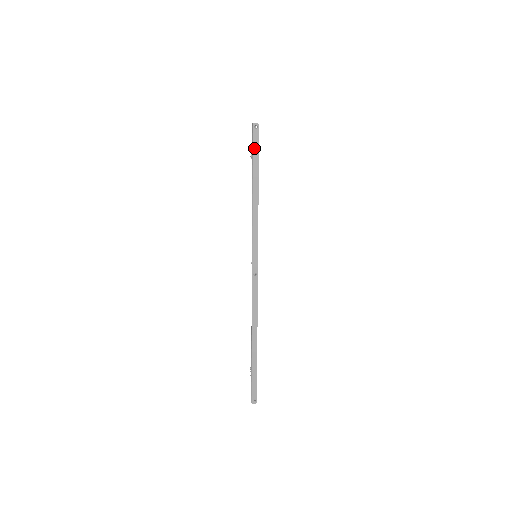
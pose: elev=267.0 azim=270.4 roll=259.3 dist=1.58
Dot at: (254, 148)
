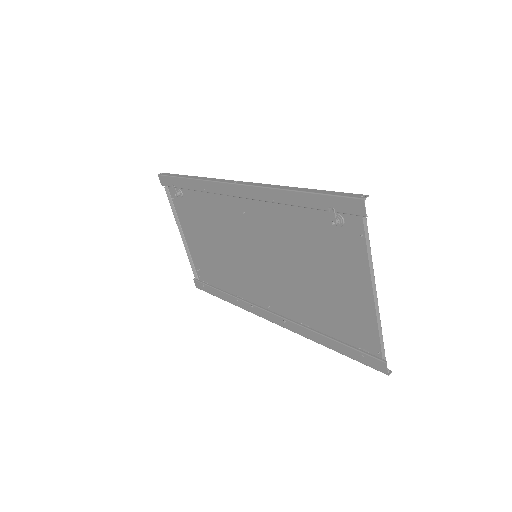
Dot at: (168, 175)
